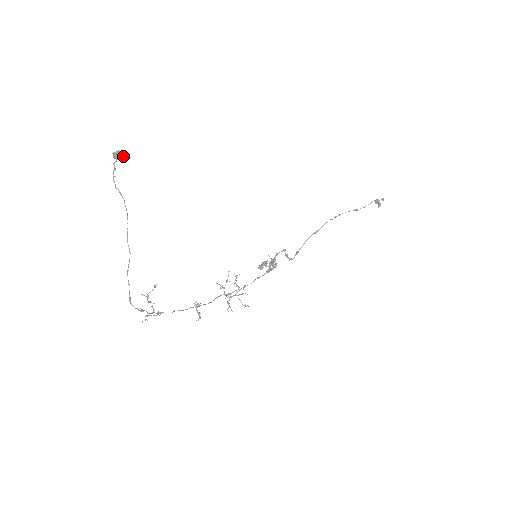
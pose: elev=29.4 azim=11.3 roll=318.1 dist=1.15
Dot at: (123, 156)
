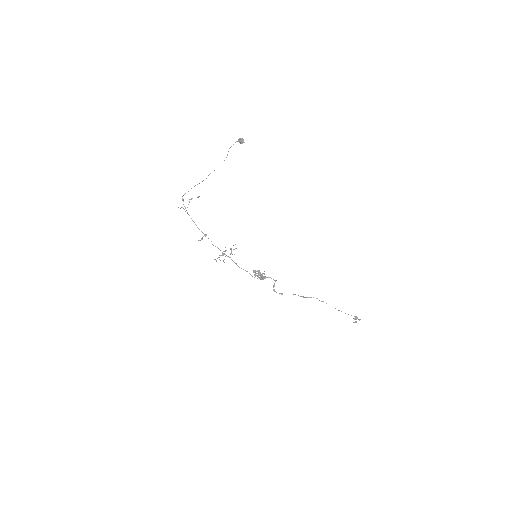
Dot at: (242, 141)
